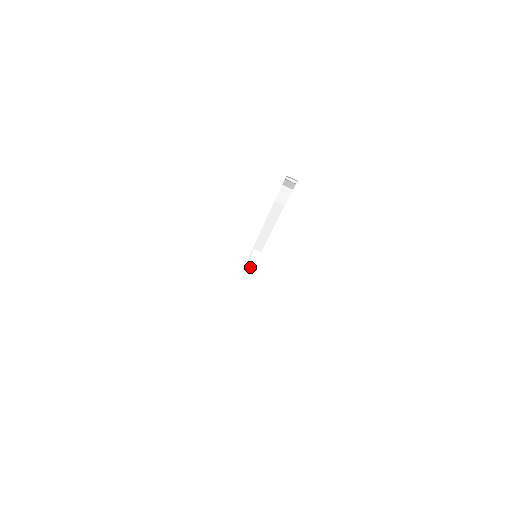
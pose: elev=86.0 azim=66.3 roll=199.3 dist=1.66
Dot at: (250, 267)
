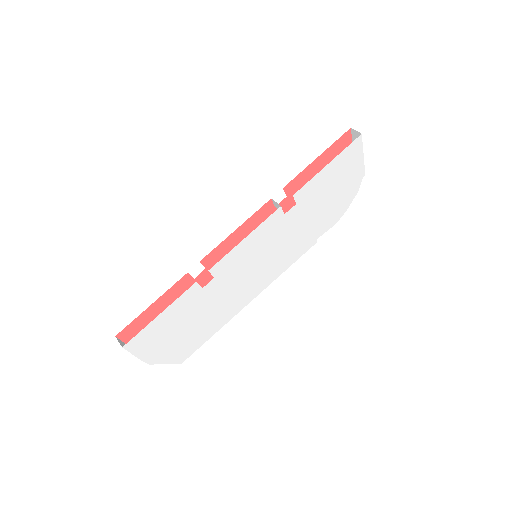
Dot at: occluded
